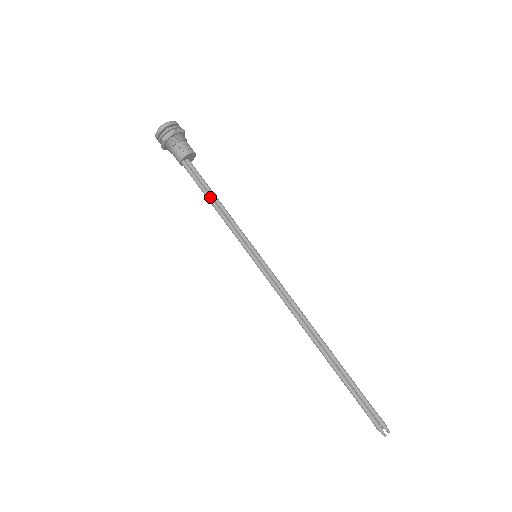
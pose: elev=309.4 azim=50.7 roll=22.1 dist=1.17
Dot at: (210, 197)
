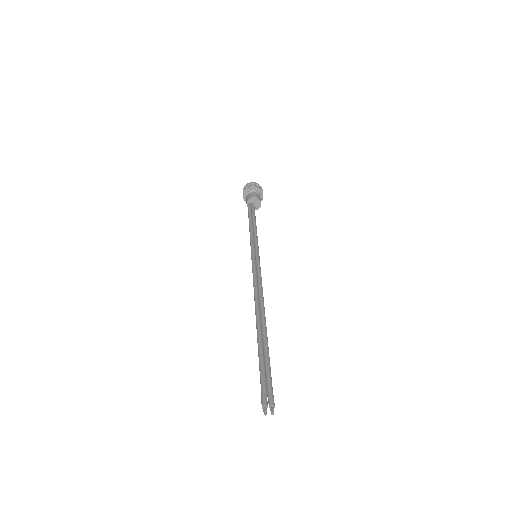
Dot at: (250, 221)
